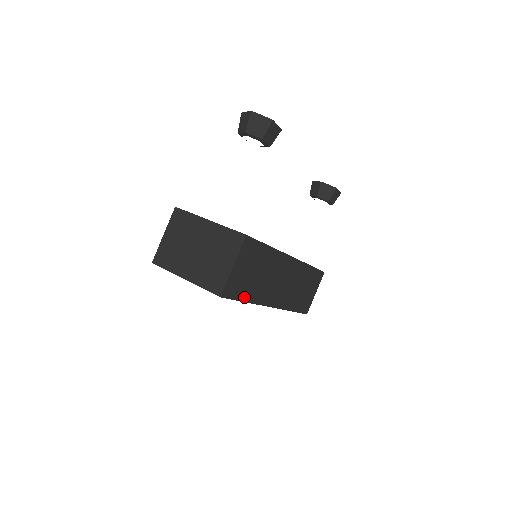
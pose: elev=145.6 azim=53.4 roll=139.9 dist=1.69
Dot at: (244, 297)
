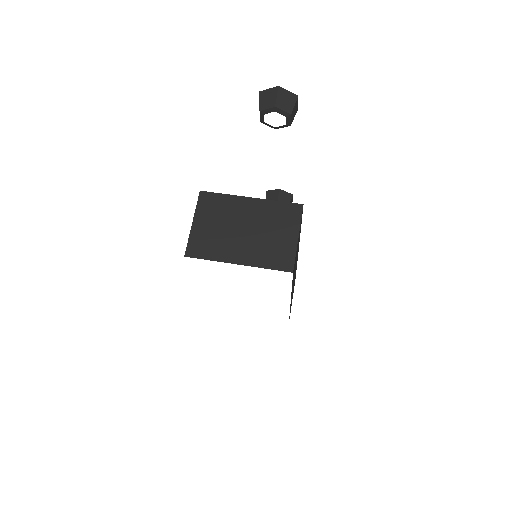
Dot at: occluded
